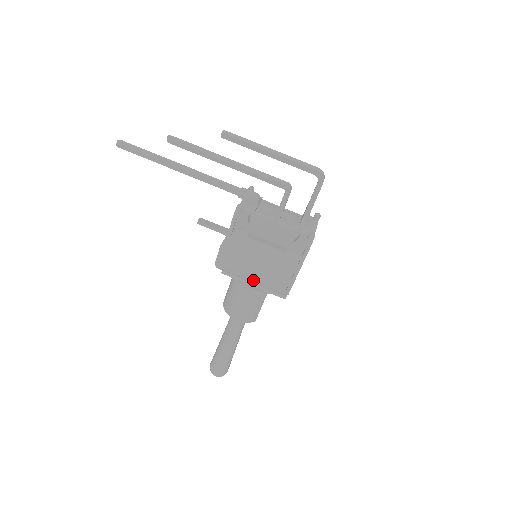
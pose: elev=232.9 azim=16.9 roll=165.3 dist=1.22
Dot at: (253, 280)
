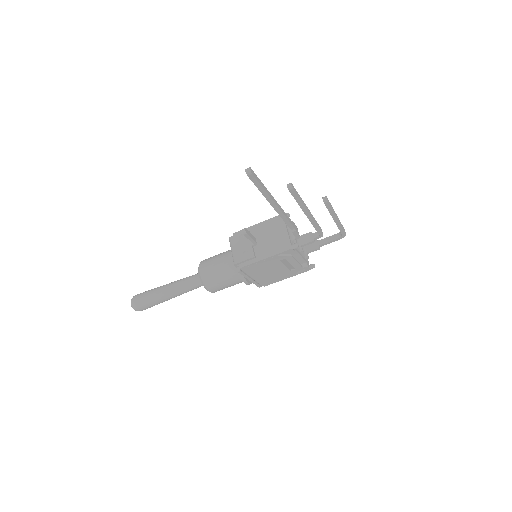
Dot at: (253, 278)
